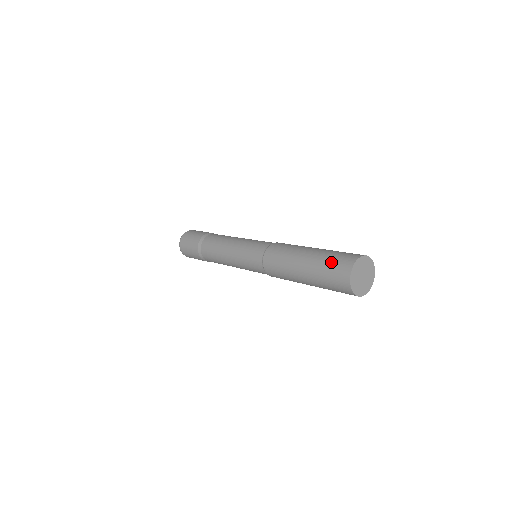
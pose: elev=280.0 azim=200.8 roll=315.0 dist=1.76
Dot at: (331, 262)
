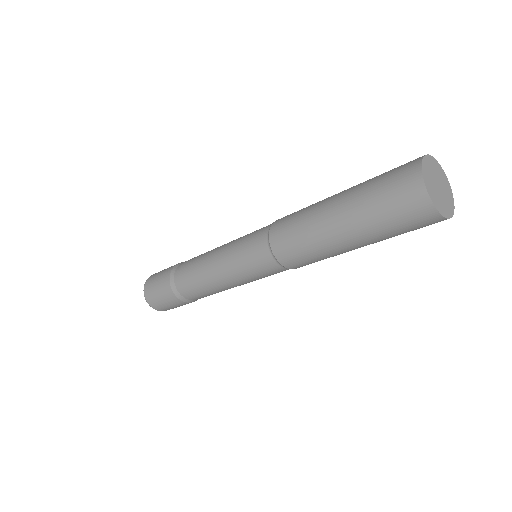
Dot at: (382, 197)
